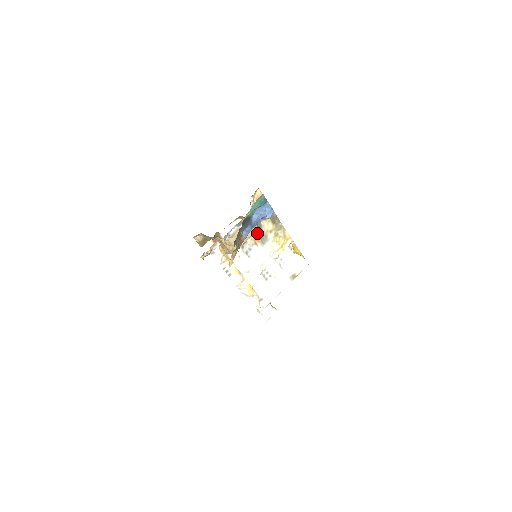
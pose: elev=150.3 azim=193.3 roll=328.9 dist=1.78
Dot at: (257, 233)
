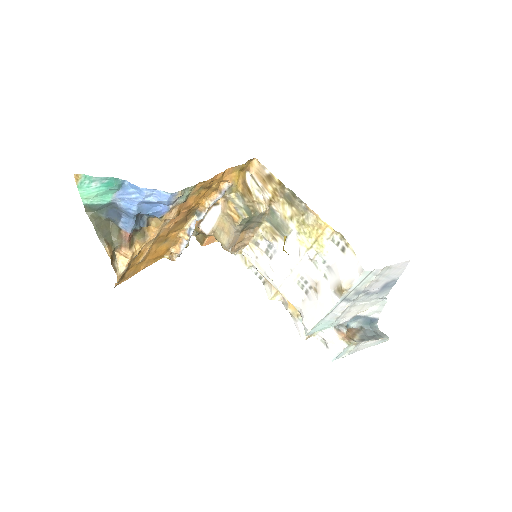
Dot at: (272, 222)
